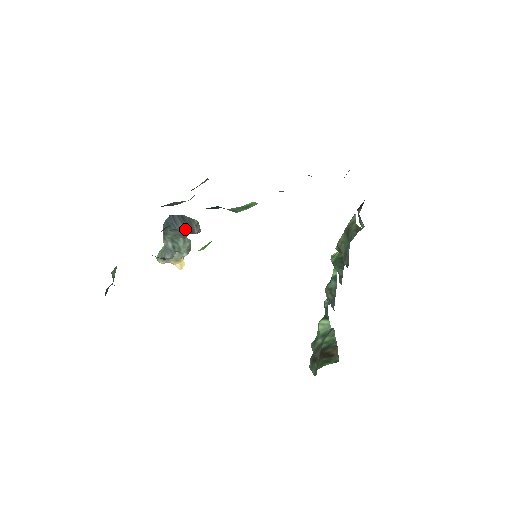
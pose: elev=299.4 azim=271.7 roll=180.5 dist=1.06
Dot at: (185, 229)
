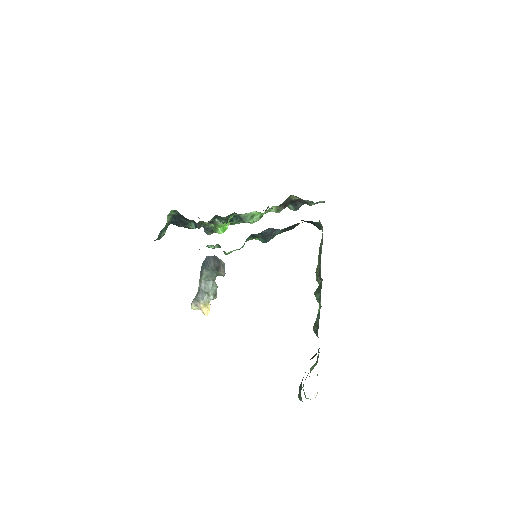
Dot at: (215, 267)
